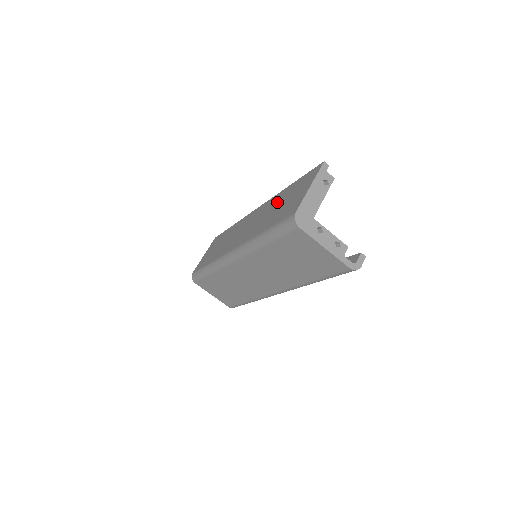
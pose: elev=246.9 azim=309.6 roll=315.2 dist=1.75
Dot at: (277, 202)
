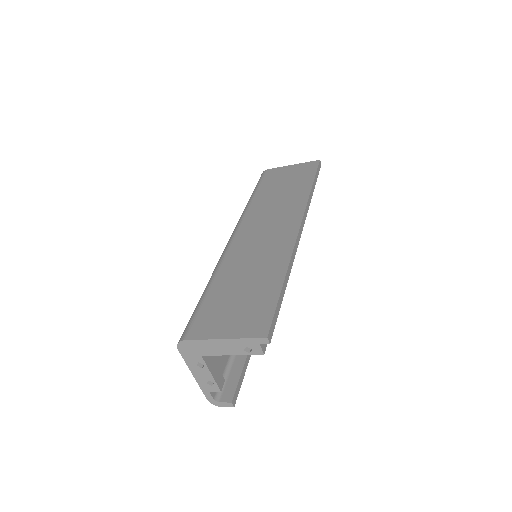
Dot at: (262, 274)
